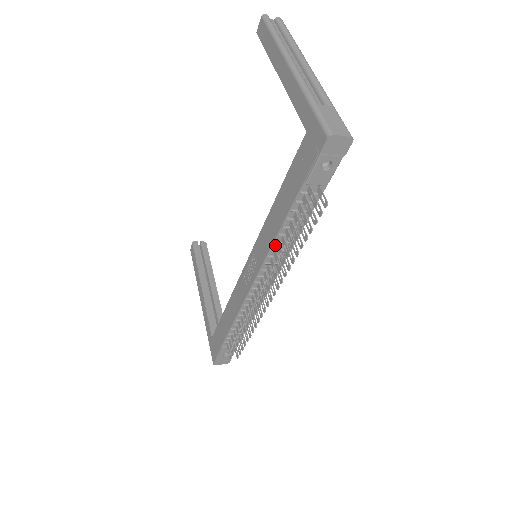
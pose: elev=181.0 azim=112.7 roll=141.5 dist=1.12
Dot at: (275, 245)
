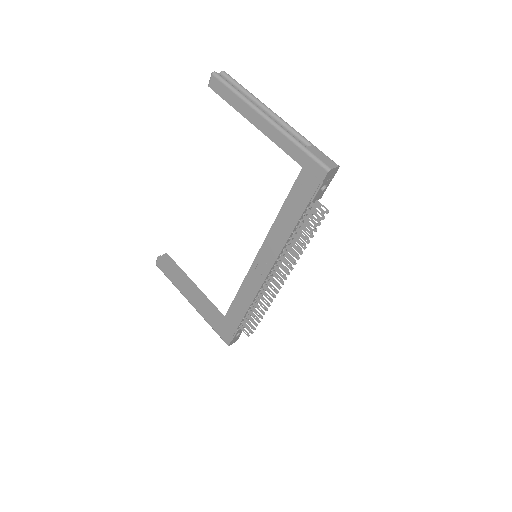
Dot at: (285, 246)
